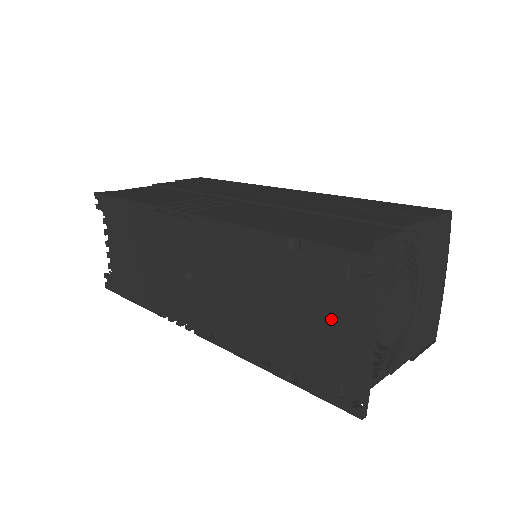
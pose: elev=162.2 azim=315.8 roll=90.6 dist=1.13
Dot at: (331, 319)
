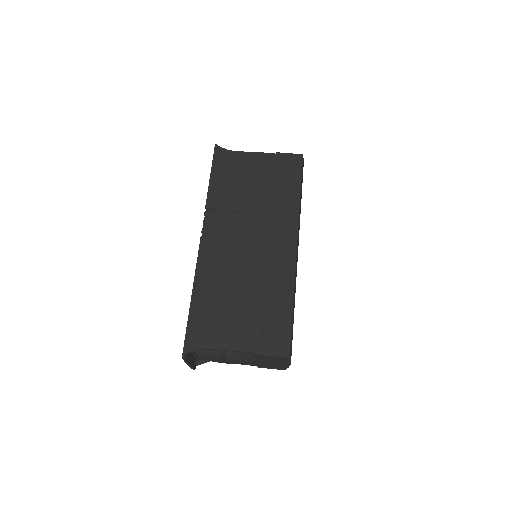
Dot at: occluded
